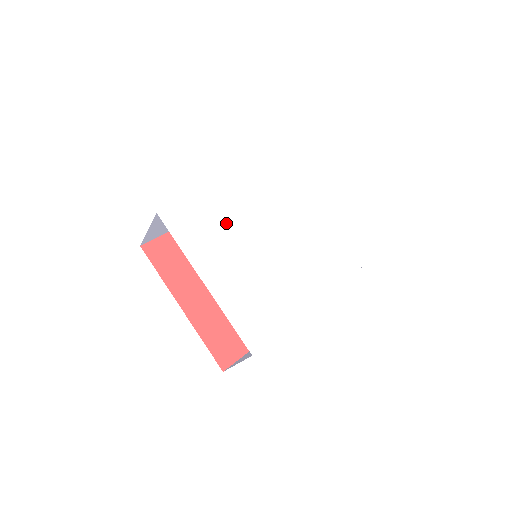
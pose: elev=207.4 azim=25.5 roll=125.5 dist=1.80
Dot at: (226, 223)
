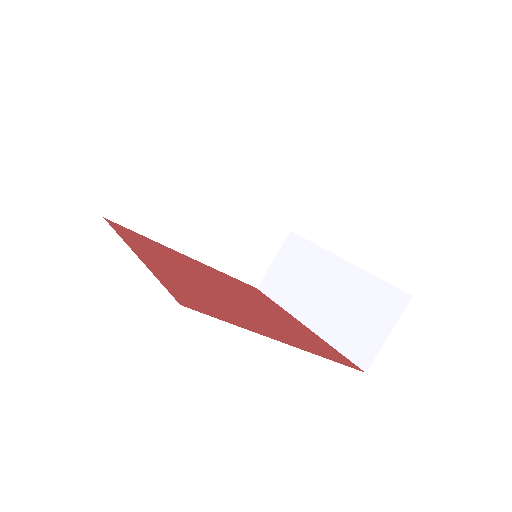
Dot at: occluded
